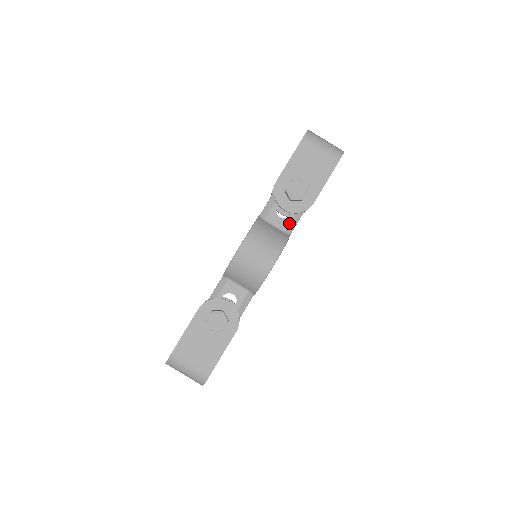
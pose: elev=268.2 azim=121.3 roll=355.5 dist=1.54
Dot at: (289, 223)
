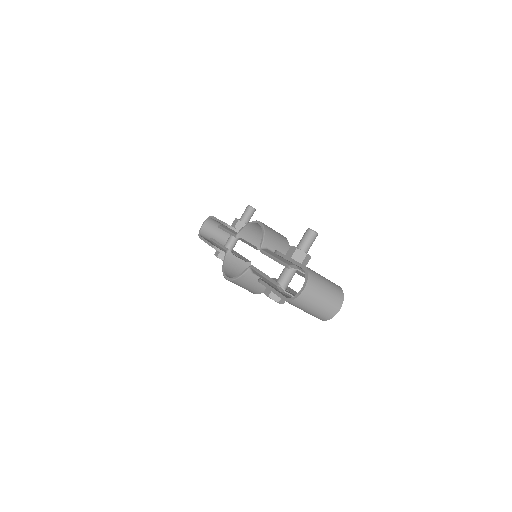
Dot at: occluded
